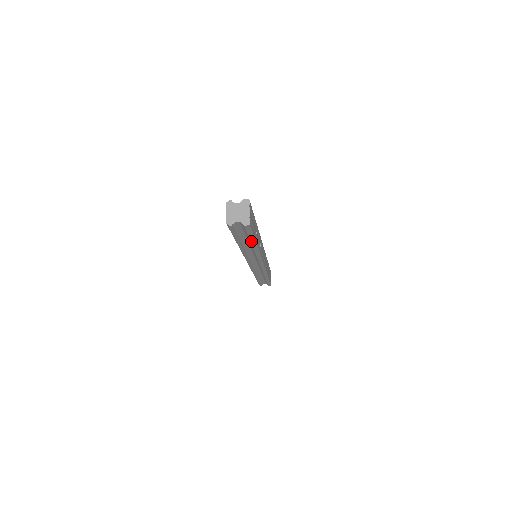
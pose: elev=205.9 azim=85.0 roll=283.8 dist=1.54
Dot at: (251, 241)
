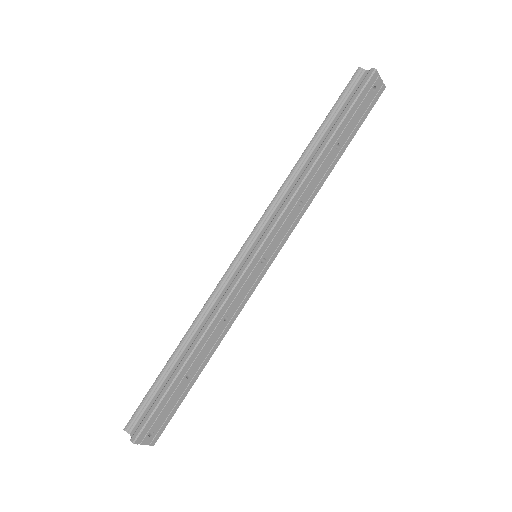
Dot at: (188, 386)
